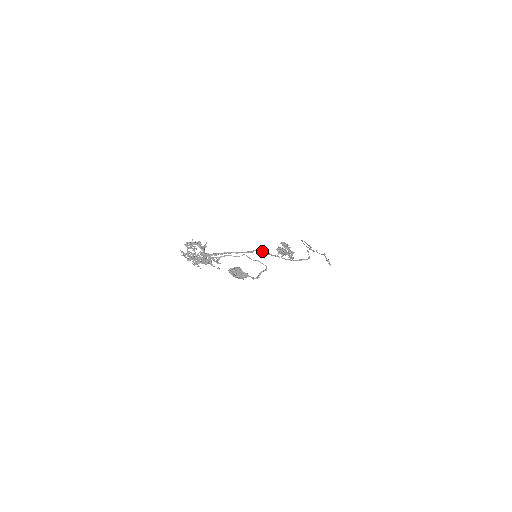
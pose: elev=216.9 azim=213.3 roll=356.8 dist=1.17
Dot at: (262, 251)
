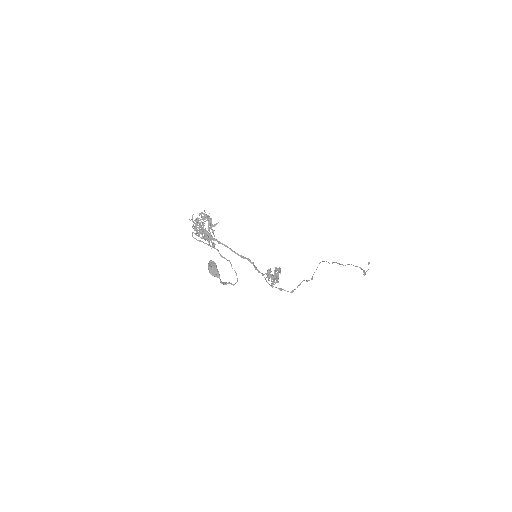
Dot at: (253, 263)
